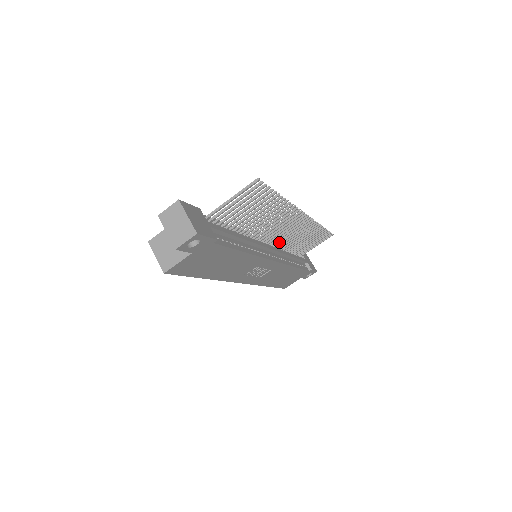
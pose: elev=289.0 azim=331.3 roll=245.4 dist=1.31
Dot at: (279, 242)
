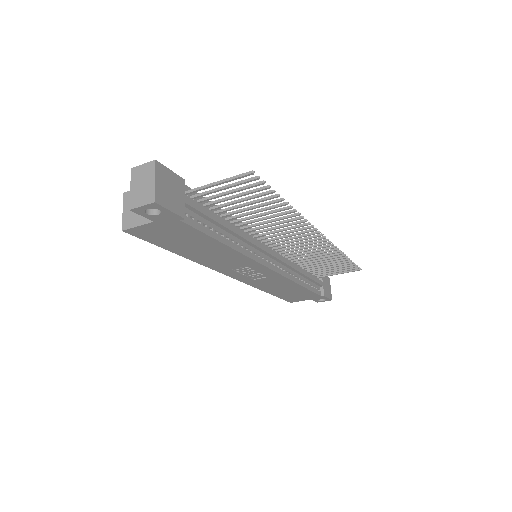
Dot at: (290, 252)
